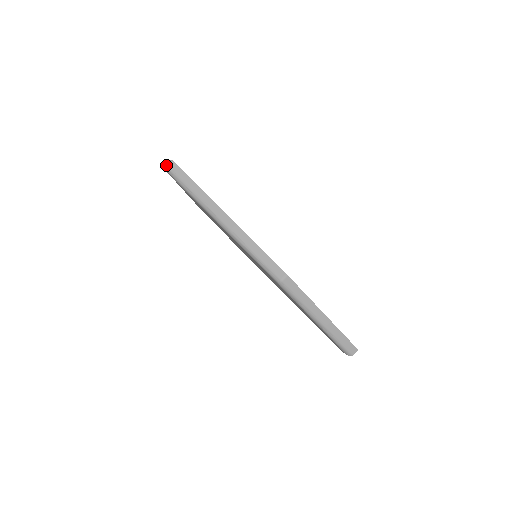
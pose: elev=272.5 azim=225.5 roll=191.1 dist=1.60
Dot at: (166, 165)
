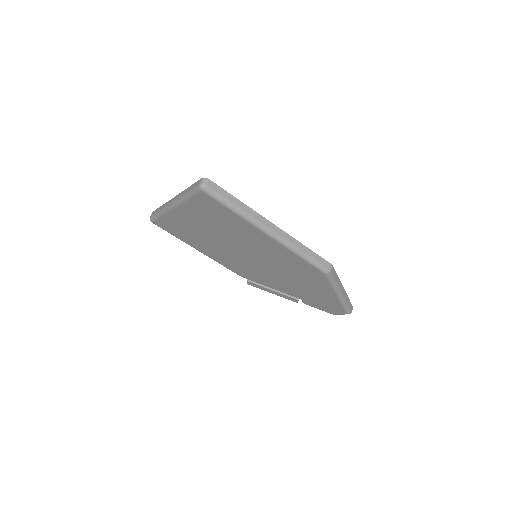
Dot at: (203, 185)
